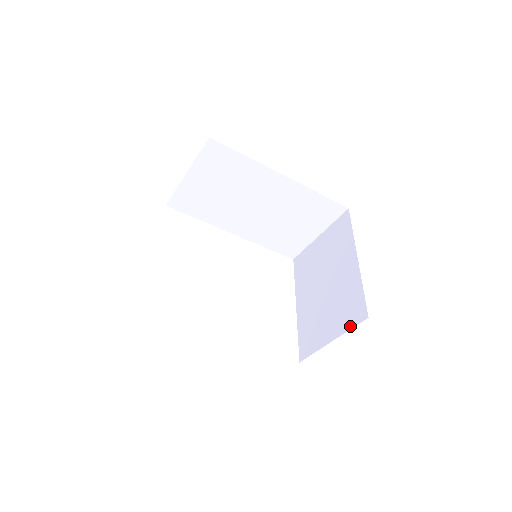
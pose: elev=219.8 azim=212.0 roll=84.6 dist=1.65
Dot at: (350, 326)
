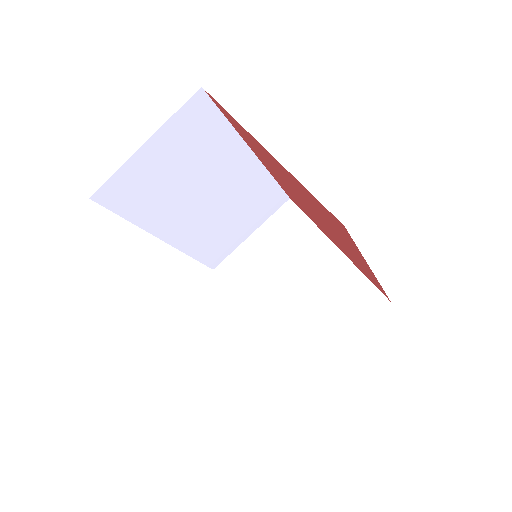
Dot at: (367, 318)
